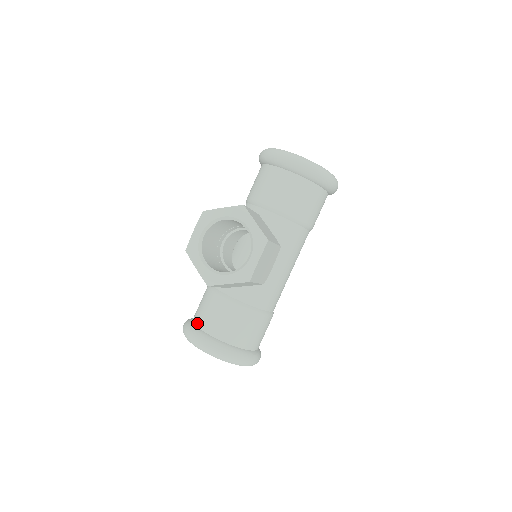
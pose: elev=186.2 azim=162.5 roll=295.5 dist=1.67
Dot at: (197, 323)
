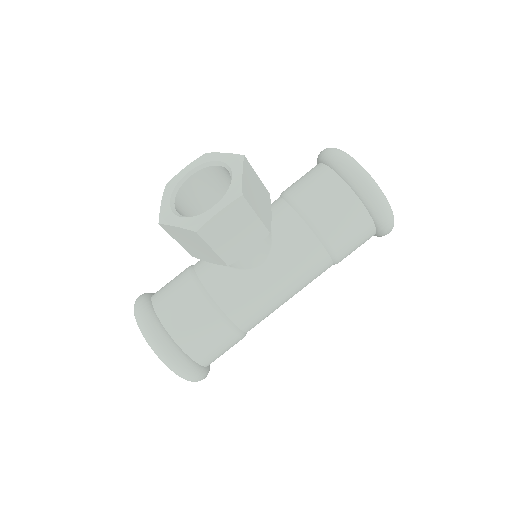
Dot at: (154, 294)
